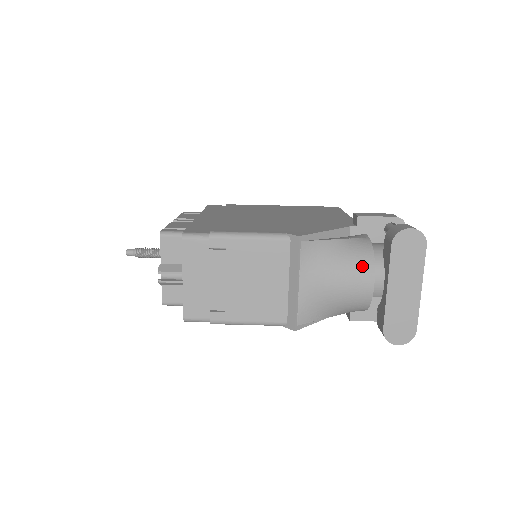
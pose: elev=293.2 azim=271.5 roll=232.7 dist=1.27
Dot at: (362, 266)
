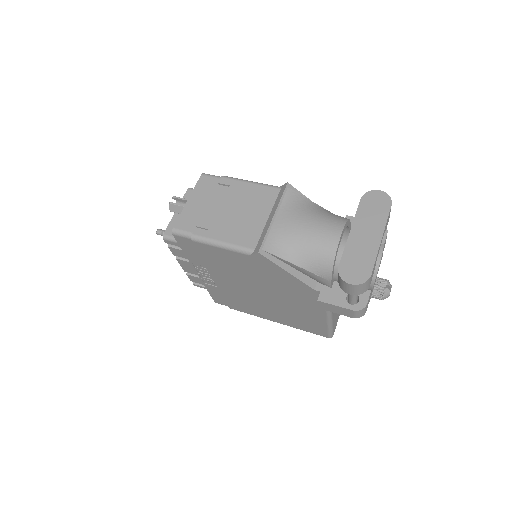
Dot at: (334, 221)
